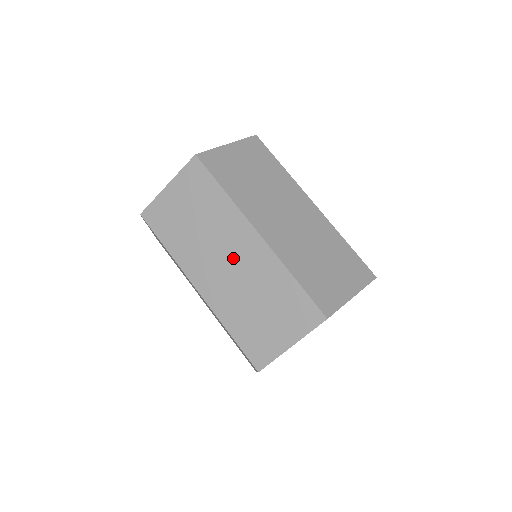
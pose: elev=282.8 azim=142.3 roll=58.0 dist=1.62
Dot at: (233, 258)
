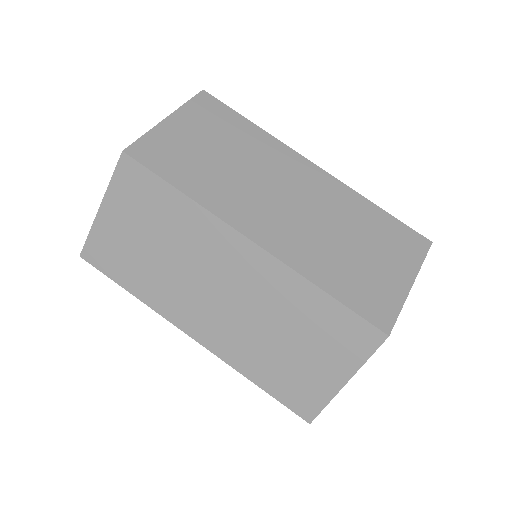
Dot at: (226, 284)
